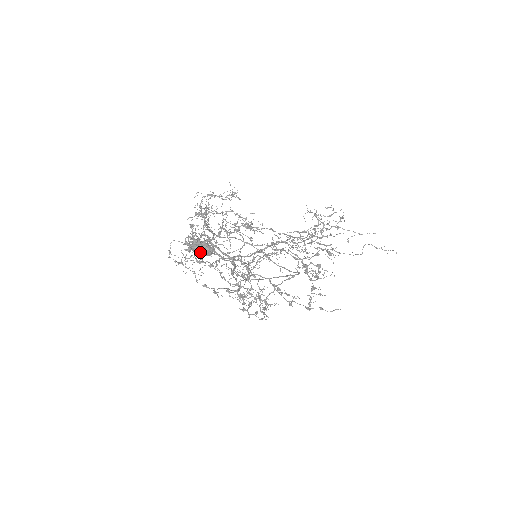
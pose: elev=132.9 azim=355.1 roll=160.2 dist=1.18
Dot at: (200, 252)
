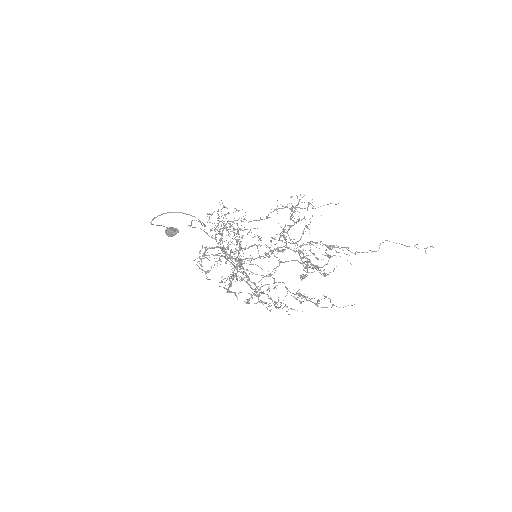
Dot at: (168, 233)
